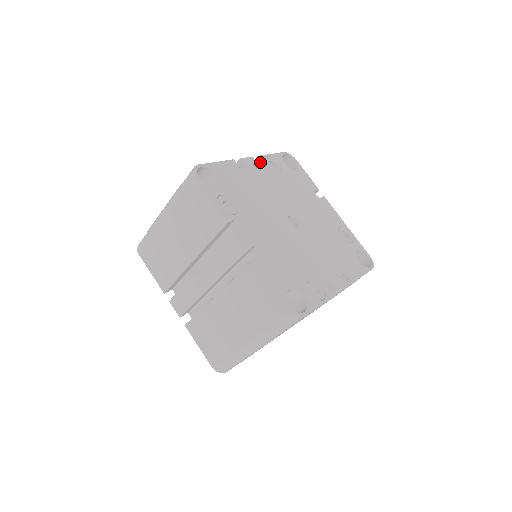
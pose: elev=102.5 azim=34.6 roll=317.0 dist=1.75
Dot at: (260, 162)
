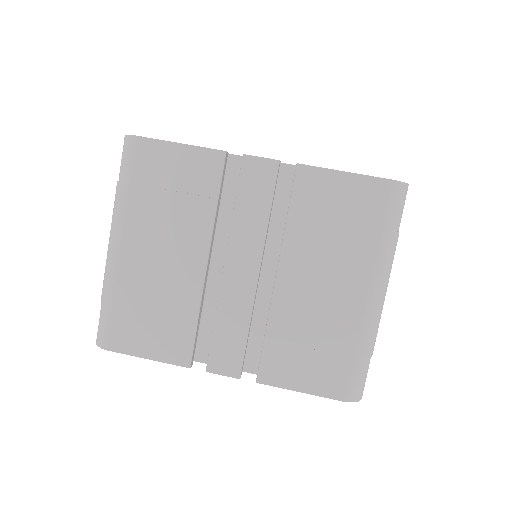
Dot at: occluded
